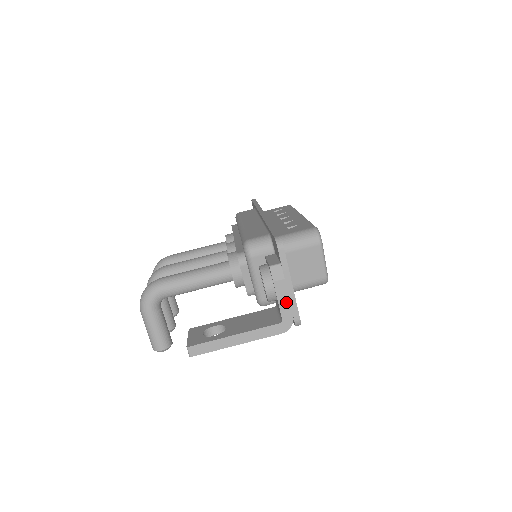
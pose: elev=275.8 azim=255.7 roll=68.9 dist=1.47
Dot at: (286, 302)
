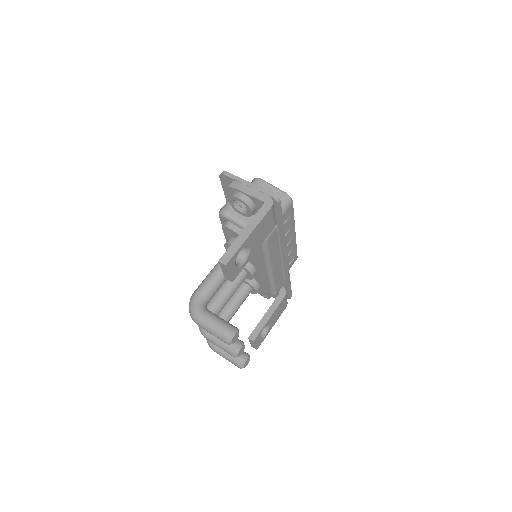
Dot at: (255, 192)
